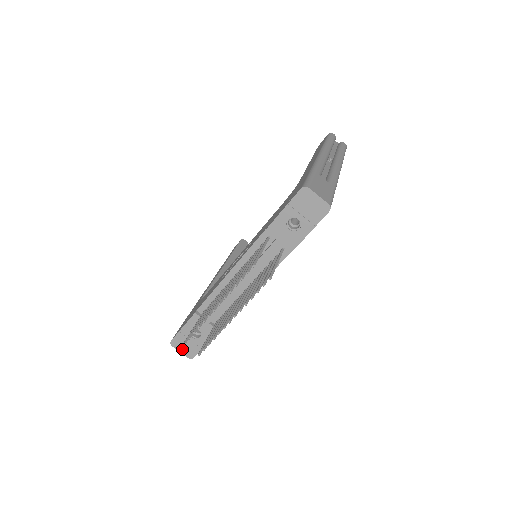
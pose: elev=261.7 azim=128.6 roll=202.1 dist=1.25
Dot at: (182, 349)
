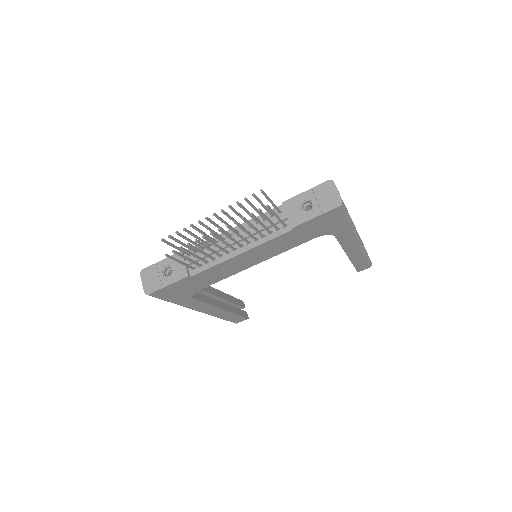
Dot at: (146, 281)
